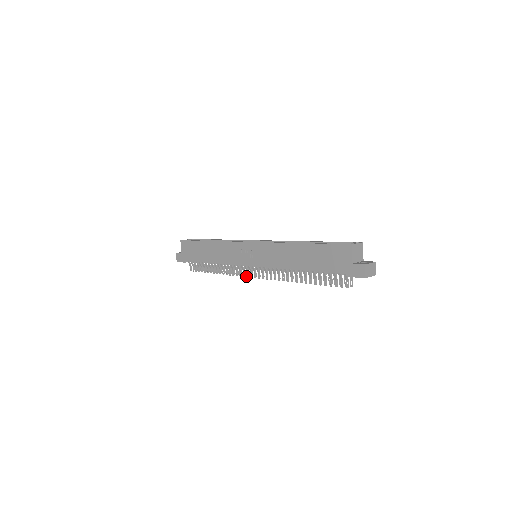
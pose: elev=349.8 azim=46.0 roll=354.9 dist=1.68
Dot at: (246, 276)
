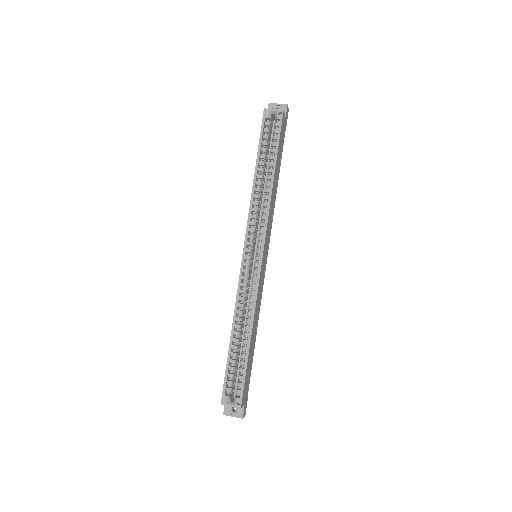
Dot at: occluded
